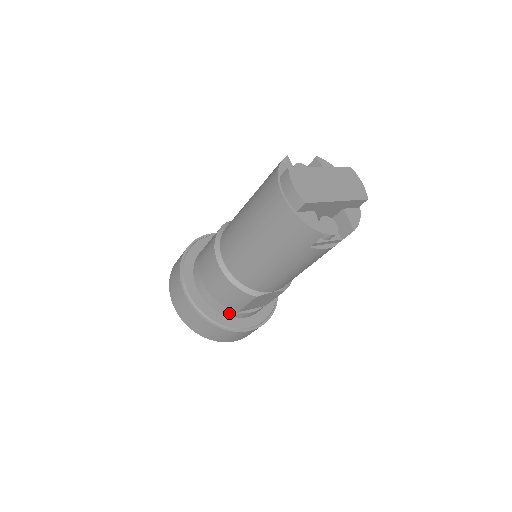
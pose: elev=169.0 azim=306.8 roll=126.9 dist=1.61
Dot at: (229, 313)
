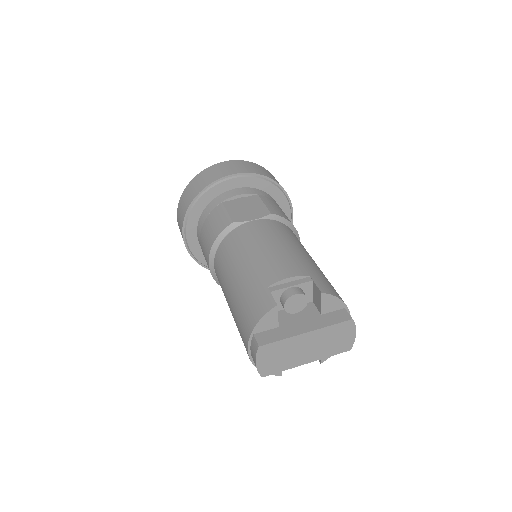
Dot at: occluded
